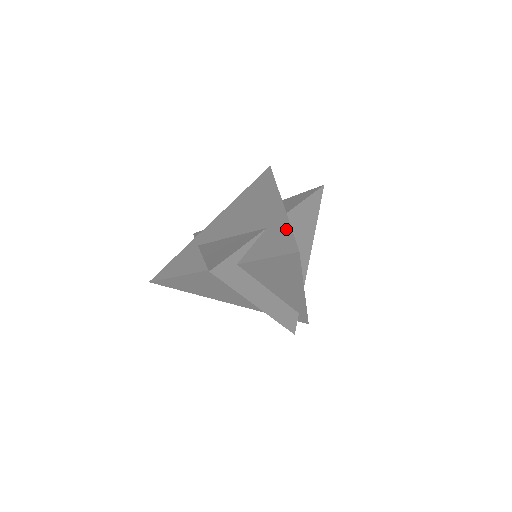
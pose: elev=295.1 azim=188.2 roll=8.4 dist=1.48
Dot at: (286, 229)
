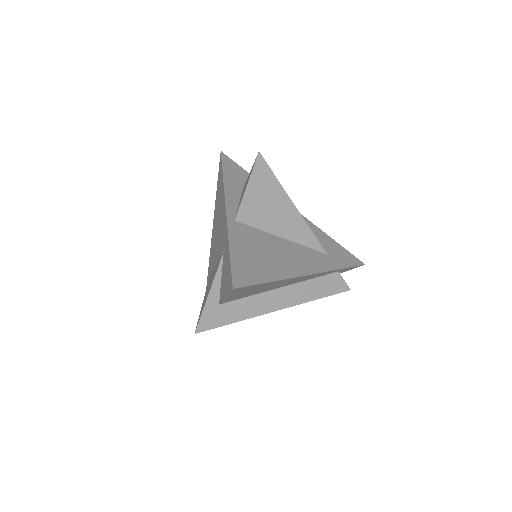
Dot at: (228, 254)
